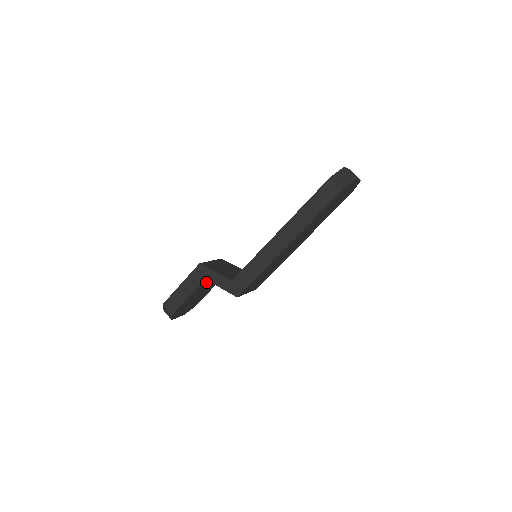
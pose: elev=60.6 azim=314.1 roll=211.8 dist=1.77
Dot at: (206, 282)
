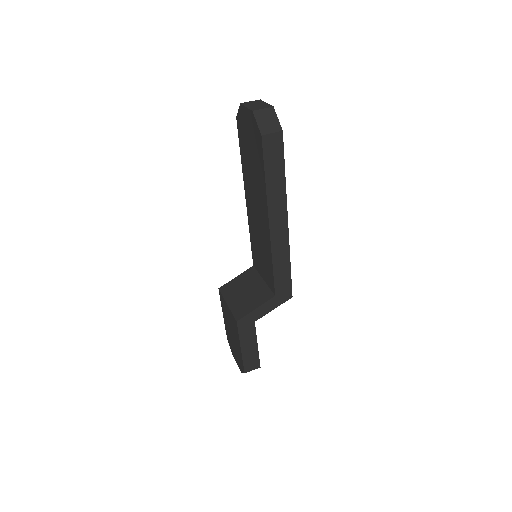
Dot at: occluded
